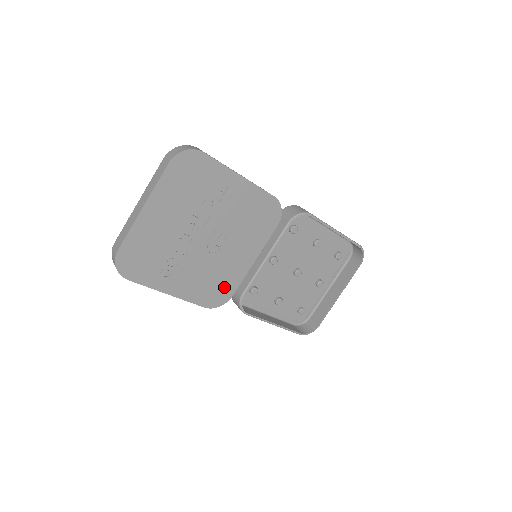
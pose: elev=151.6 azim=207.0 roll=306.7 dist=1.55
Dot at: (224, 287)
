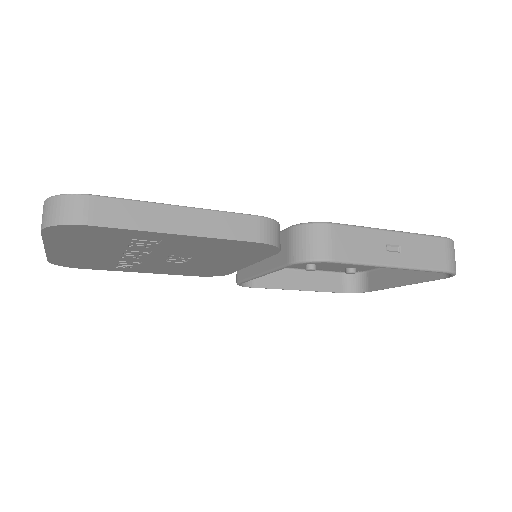
Dot at: (214, 271)
